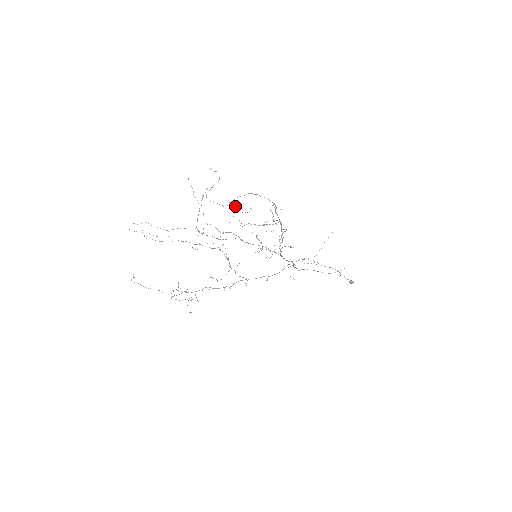
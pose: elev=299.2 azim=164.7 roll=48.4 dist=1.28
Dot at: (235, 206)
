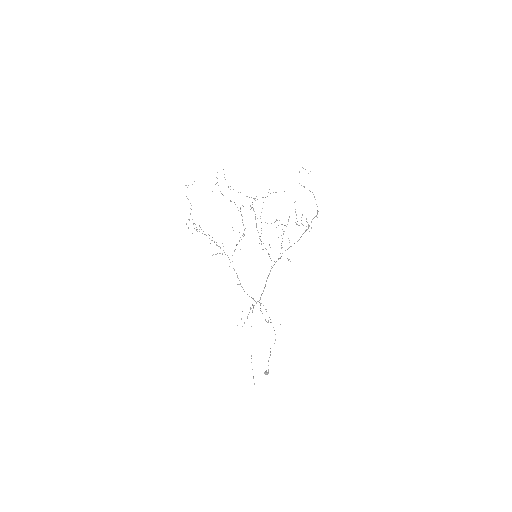
Dot at: (277, 220)
